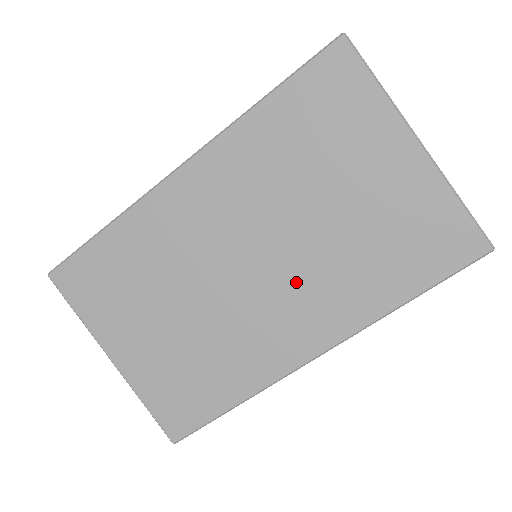
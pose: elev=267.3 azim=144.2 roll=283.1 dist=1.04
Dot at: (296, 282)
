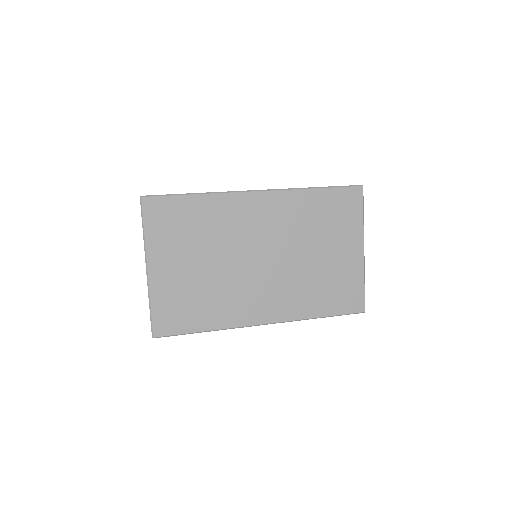
Dot at: (279, 281)
